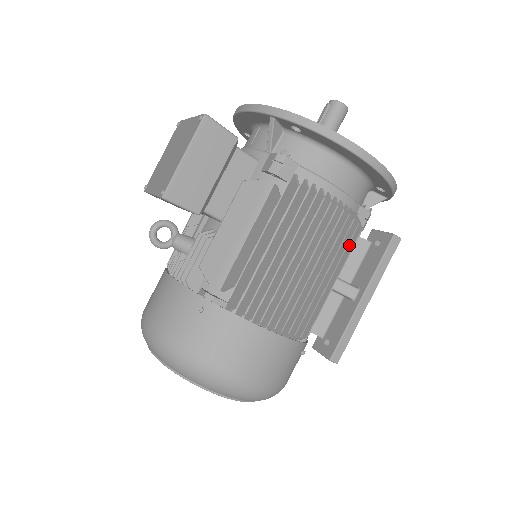
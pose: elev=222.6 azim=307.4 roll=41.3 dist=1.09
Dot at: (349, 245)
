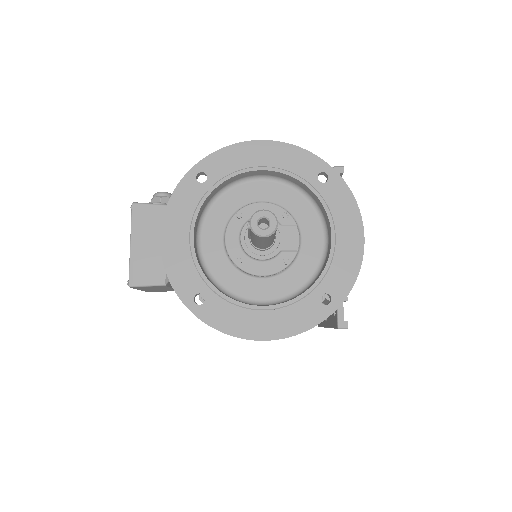
Dot at: occluded
